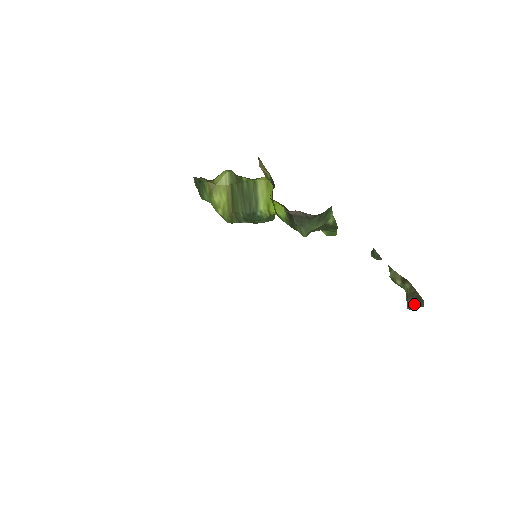
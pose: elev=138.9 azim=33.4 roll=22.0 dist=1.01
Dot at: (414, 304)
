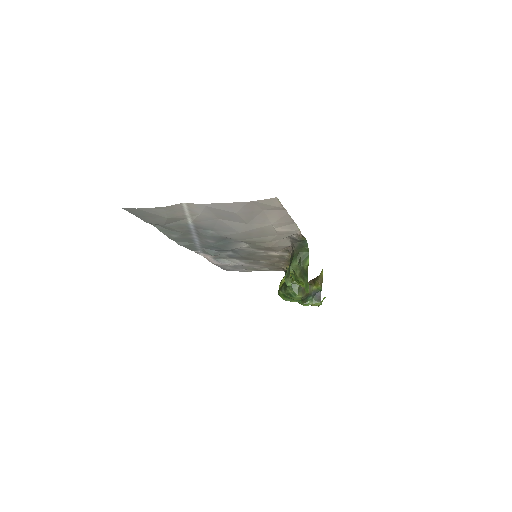
Dot at: (287, 272)
